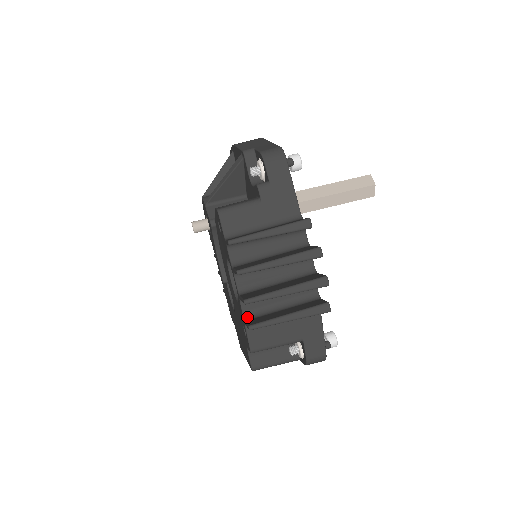
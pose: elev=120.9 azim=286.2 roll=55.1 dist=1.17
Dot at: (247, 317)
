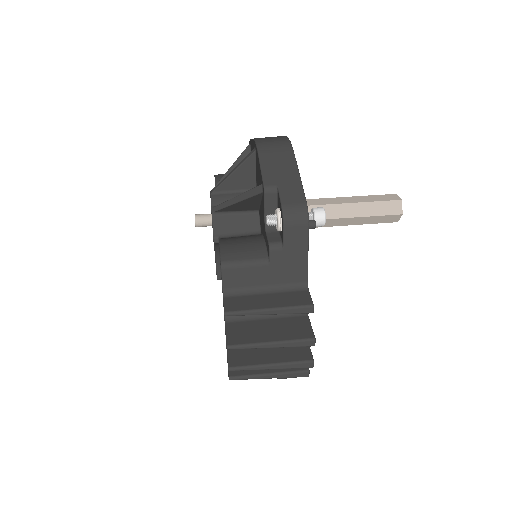
Dot at: occluded
